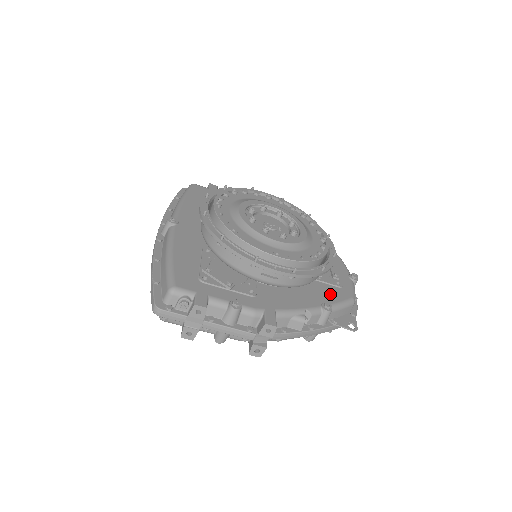
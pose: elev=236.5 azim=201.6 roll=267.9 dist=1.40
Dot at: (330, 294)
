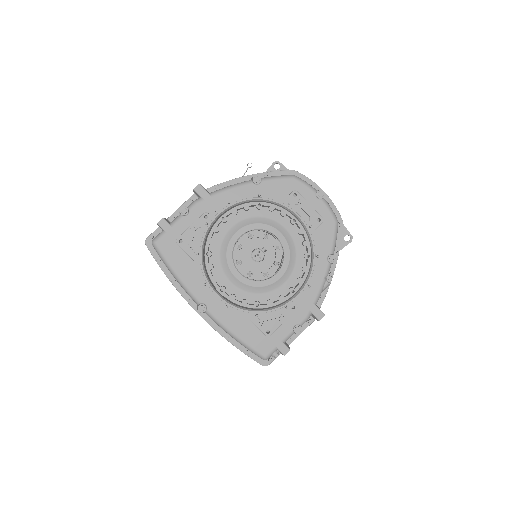
Dot at: (323, 240)
